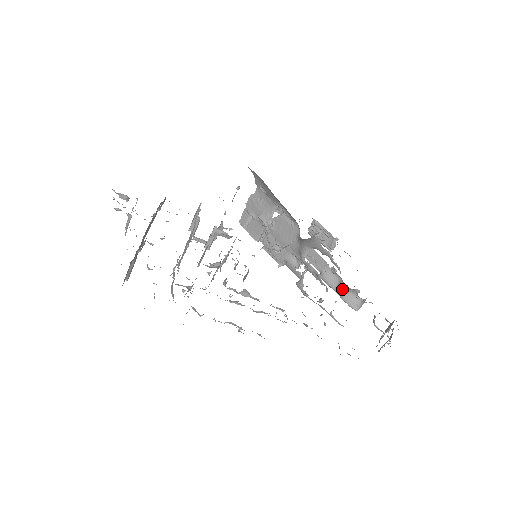
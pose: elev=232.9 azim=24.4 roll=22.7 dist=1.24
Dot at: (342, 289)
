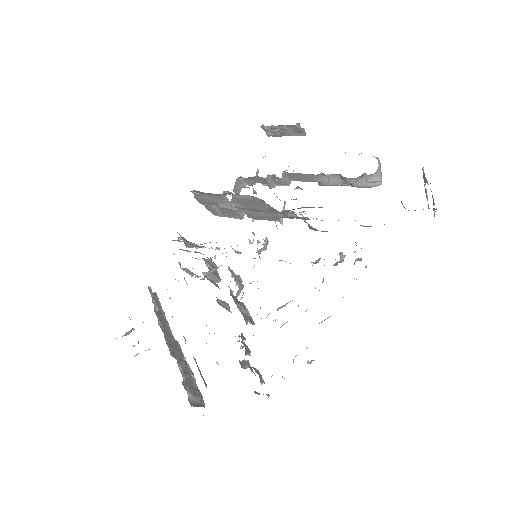
Dot at: (349, 181)
